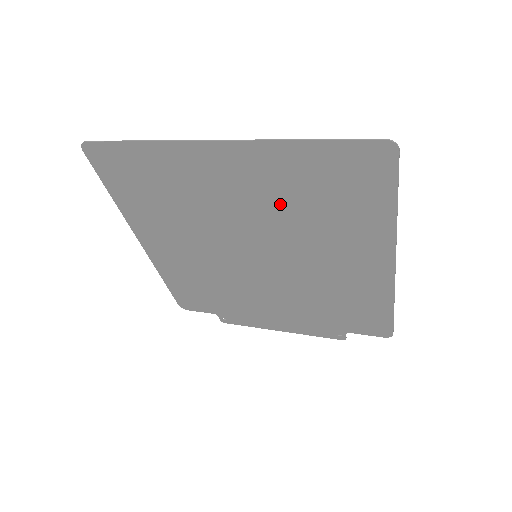
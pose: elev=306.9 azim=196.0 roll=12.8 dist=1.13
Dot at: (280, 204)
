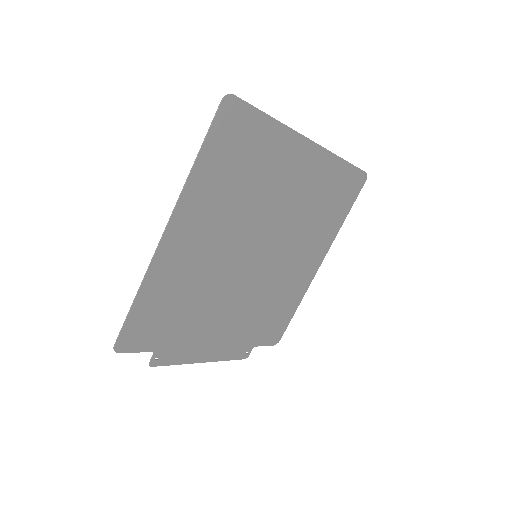
Dot at: (305, 204)
